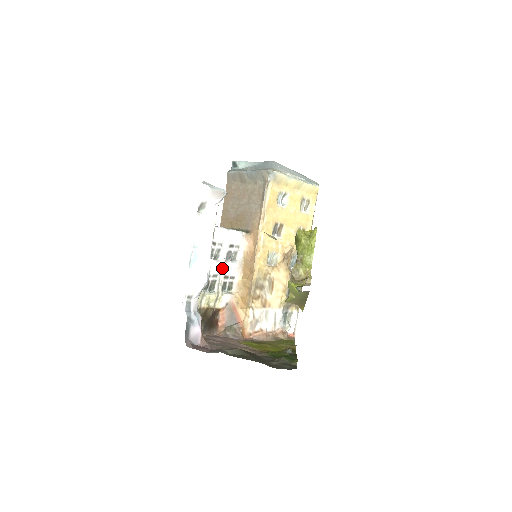
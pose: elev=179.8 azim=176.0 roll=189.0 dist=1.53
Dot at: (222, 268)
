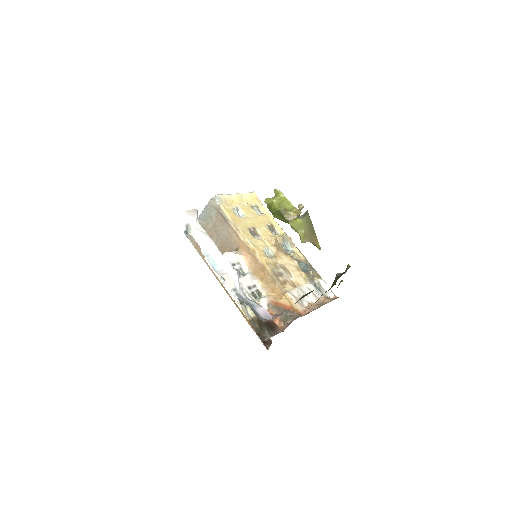
Dot at: (241, 283)
